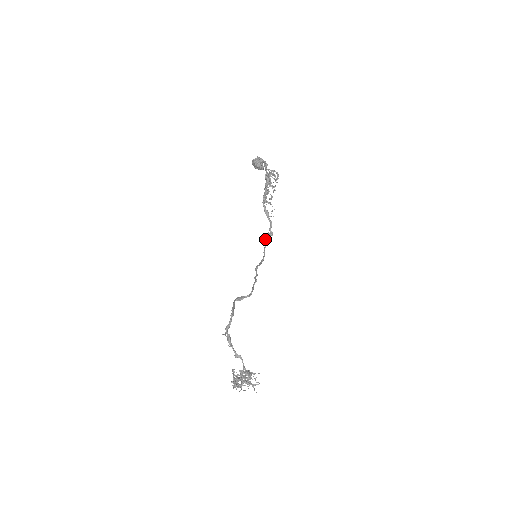
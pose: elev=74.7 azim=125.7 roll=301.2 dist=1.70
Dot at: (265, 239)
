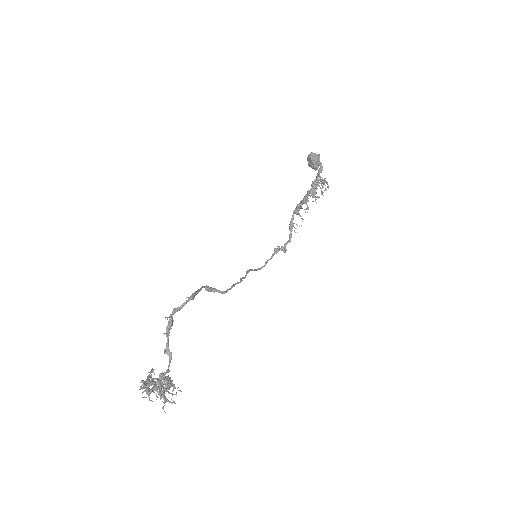
Dot at: (275, 251)
